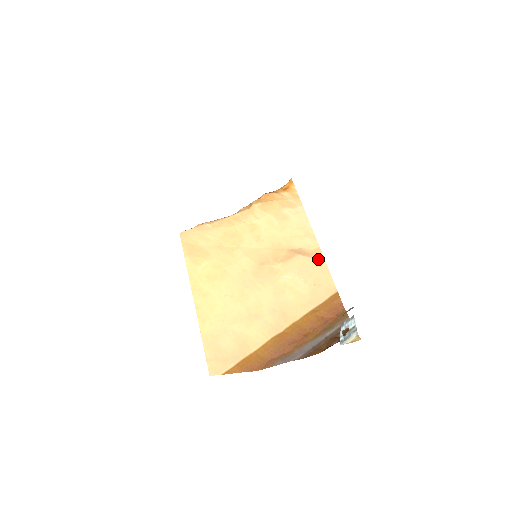
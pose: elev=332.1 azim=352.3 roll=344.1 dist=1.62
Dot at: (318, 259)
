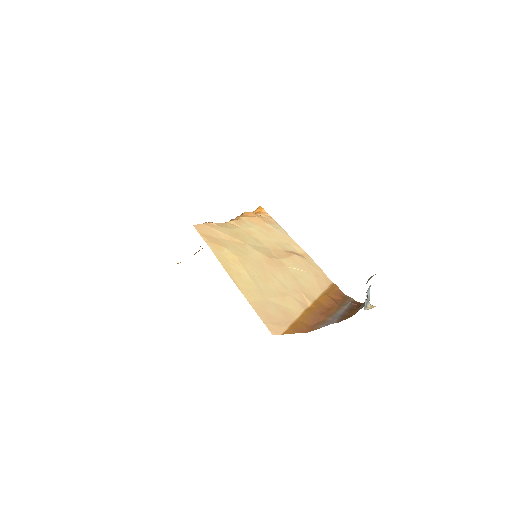
Dot at: (309, 259)
